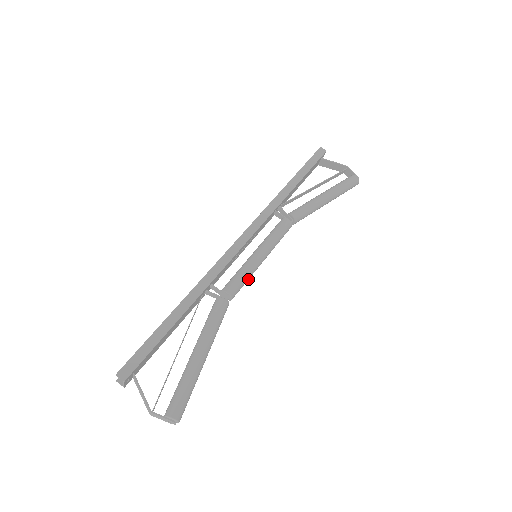
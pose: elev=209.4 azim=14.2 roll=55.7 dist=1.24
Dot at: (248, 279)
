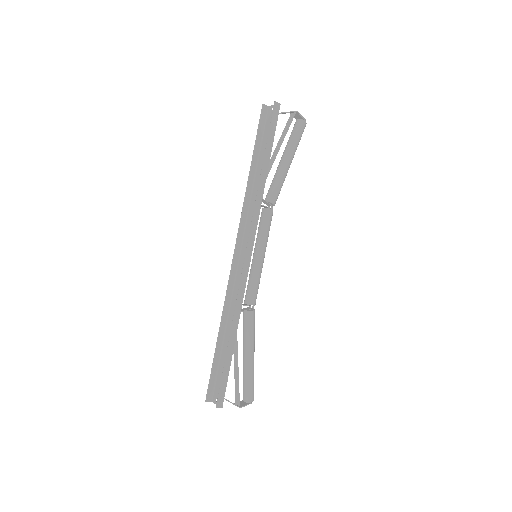
Dot at: occluded
